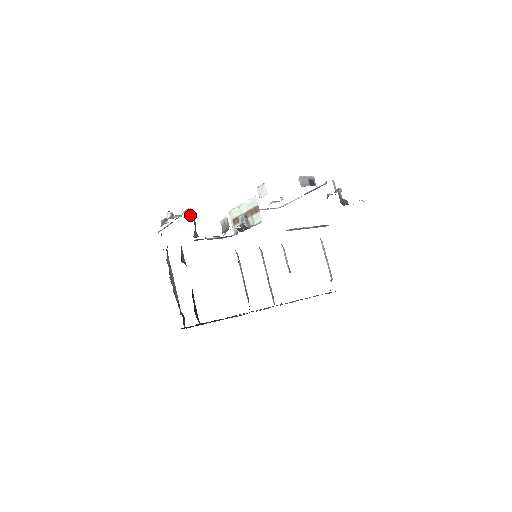
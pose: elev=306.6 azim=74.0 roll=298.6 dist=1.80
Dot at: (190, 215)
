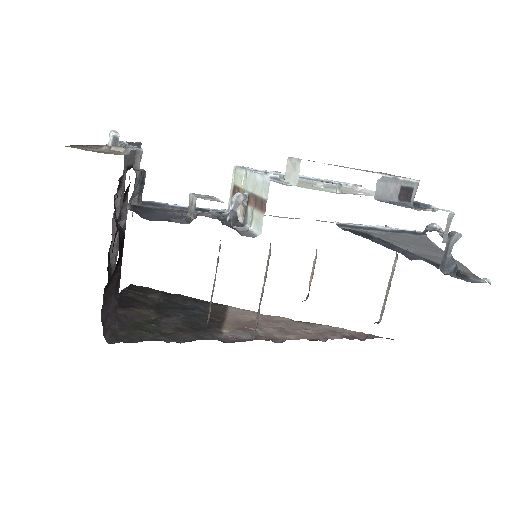
Dot at: (138, 159)
